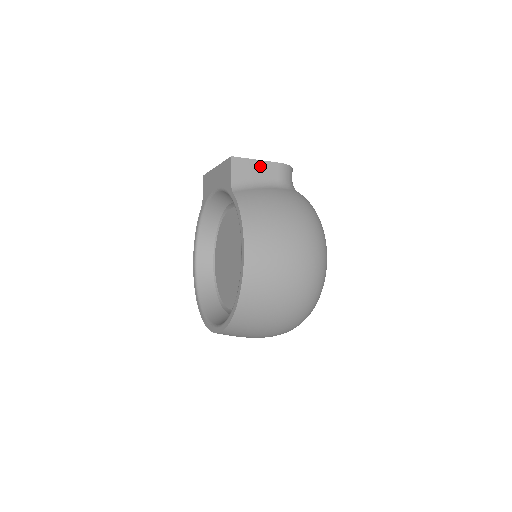
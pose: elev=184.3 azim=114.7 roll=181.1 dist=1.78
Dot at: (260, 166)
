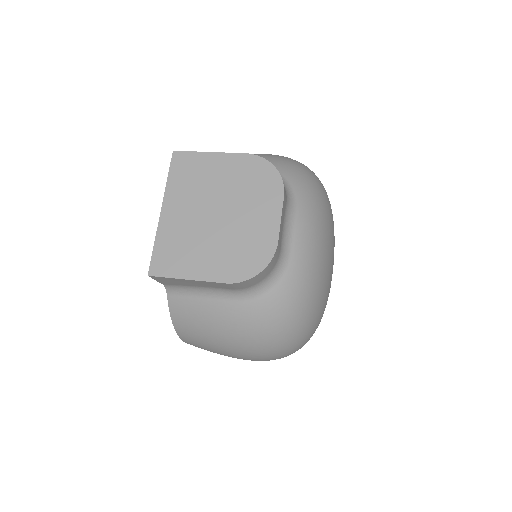
Dot at: (197, 282)
